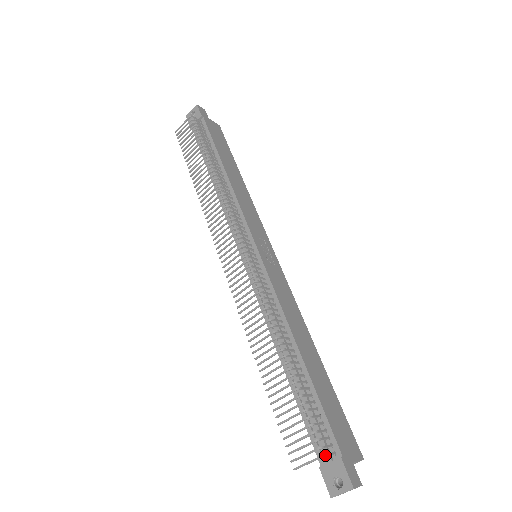
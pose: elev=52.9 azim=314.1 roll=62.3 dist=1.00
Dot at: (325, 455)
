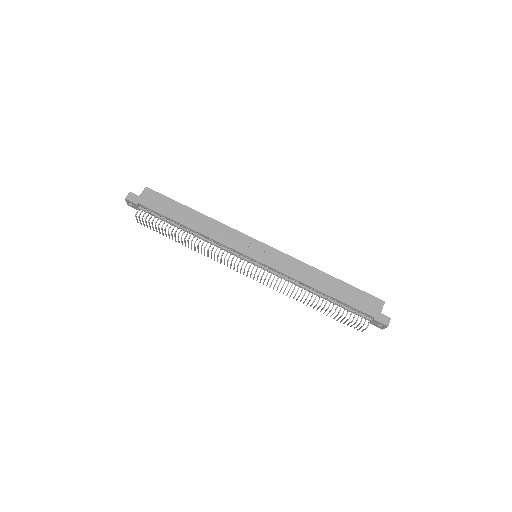
Dot at: (367, 327)
